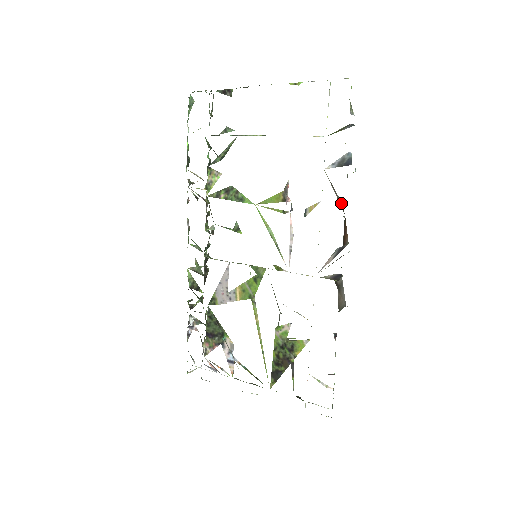
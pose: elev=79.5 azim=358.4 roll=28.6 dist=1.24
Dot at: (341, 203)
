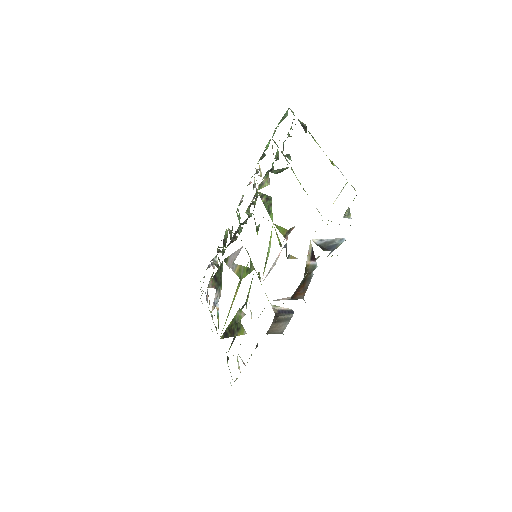
Dot at: (314, 269)
